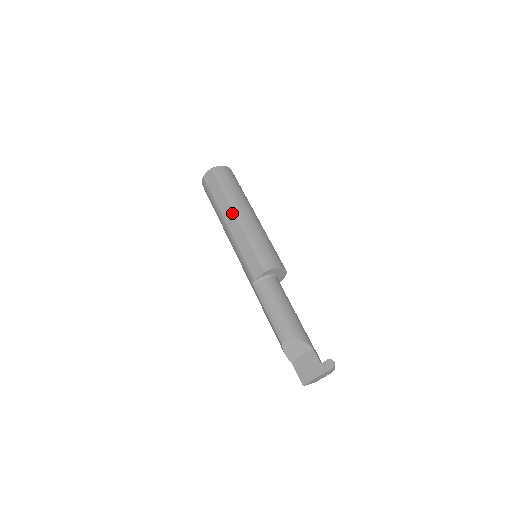
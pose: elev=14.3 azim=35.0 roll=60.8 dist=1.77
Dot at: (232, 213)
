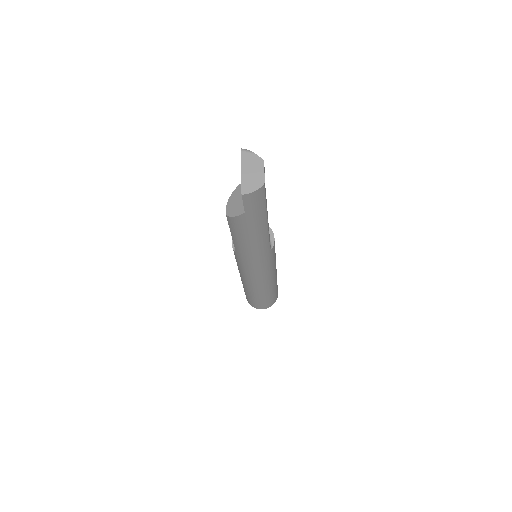
Dot at: occluded
